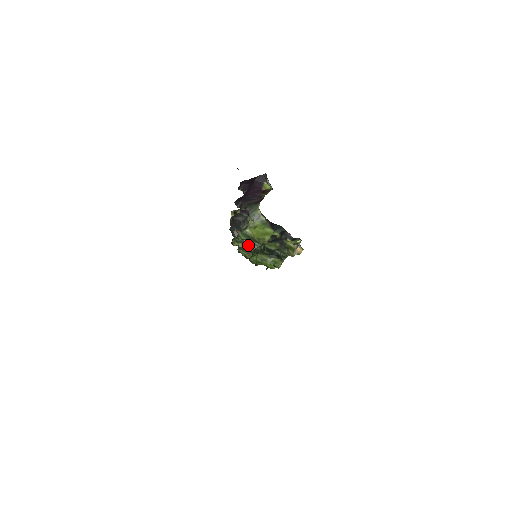
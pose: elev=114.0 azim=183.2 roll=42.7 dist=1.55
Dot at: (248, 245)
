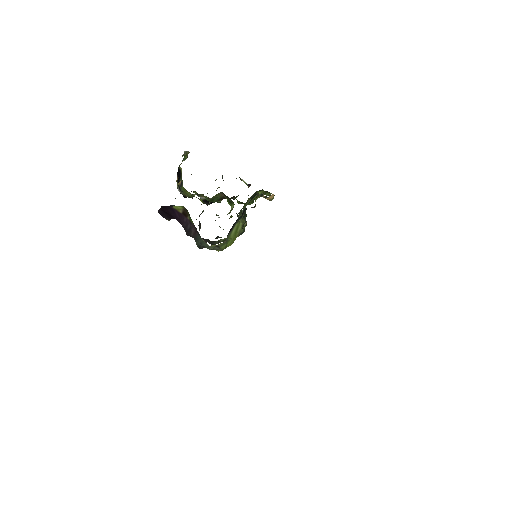
Dot at: occluded
